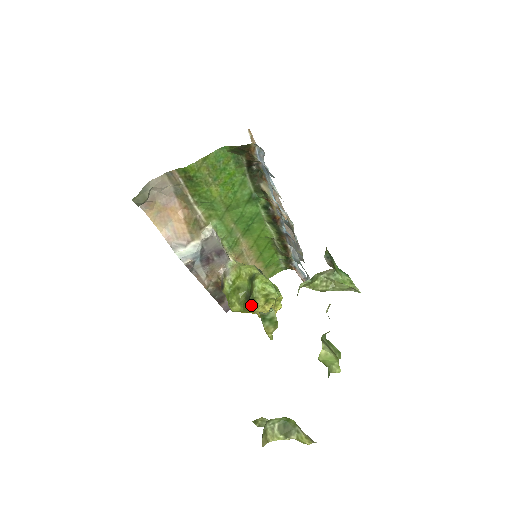
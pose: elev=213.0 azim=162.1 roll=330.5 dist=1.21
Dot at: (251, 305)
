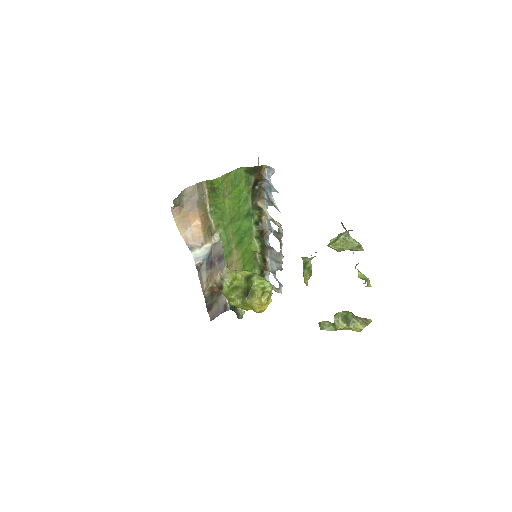
Dot at: (250, 298)
